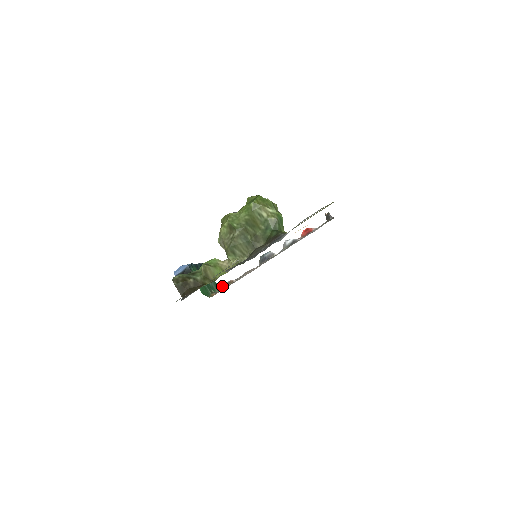
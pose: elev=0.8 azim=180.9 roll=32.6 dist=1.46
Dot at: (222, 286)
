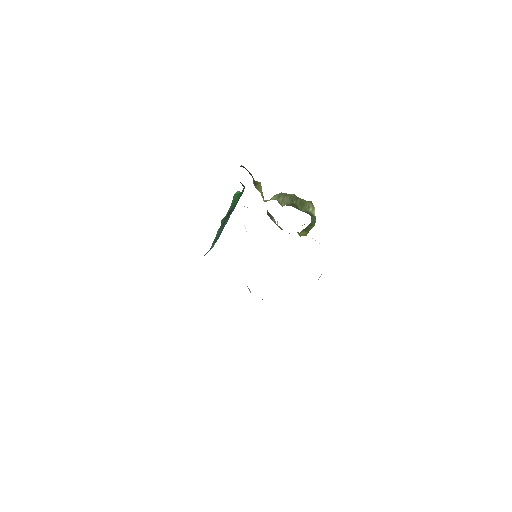
Dot at: occluded
